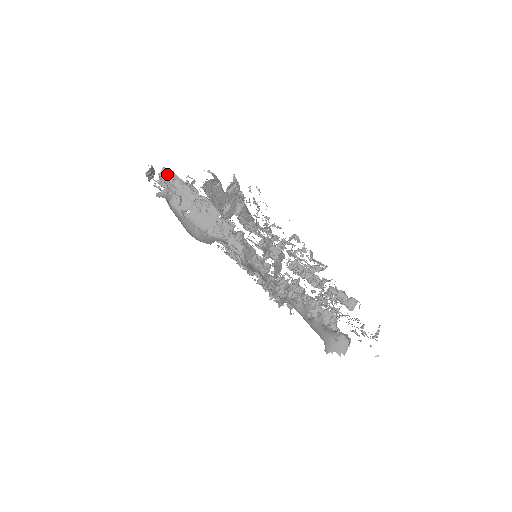
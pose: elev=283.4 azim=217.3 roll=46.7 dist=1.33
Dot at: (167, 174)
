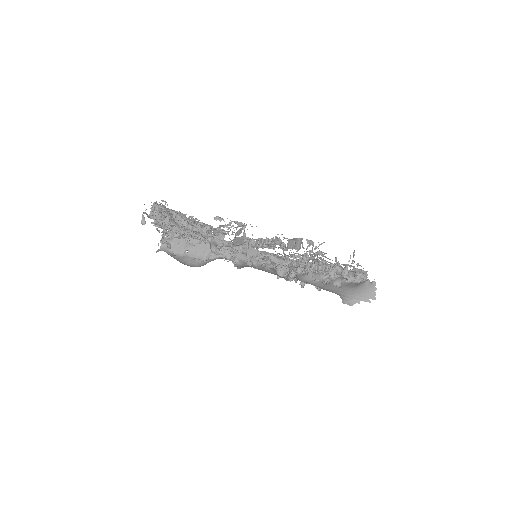
Dot at: occluded
